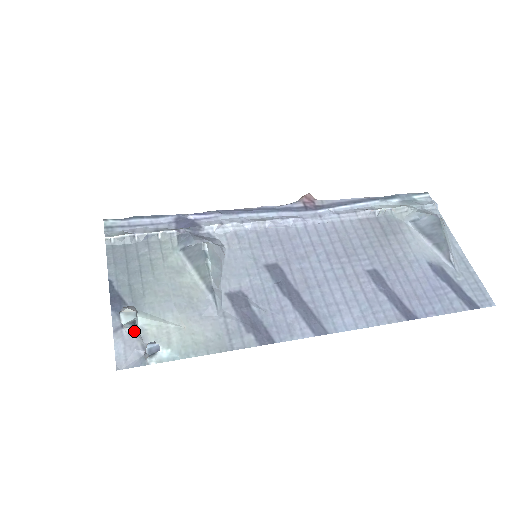
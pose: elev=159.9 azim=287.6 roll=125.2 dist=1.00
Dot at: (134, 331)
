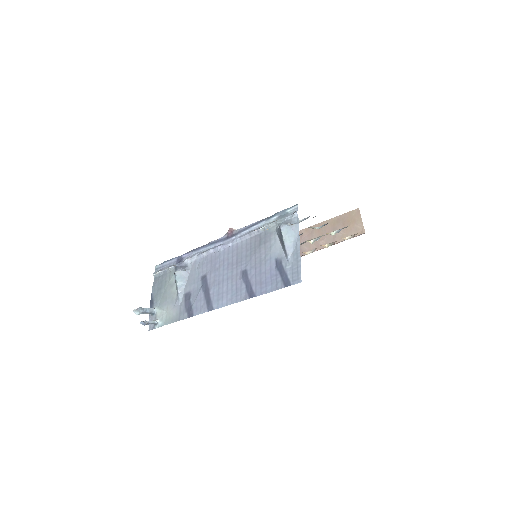
Dot at: (153, 315)
